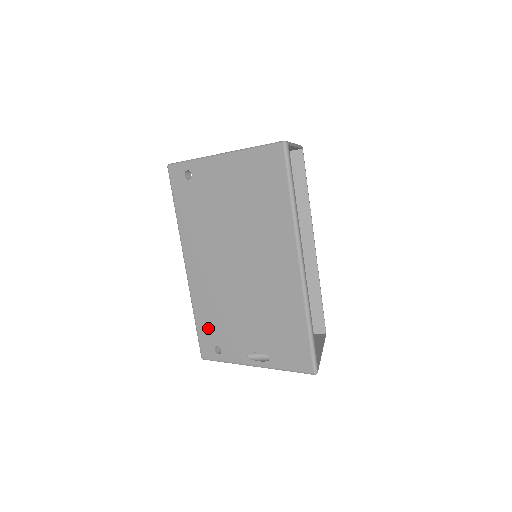
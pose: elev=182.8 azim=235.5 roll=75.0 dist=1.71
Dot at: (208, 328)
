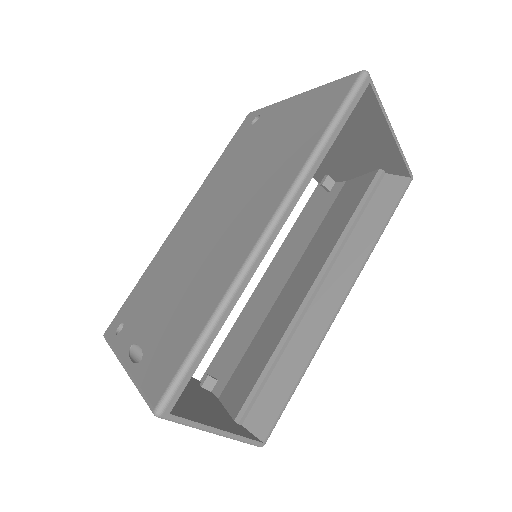
Dot at: (136, 296)
